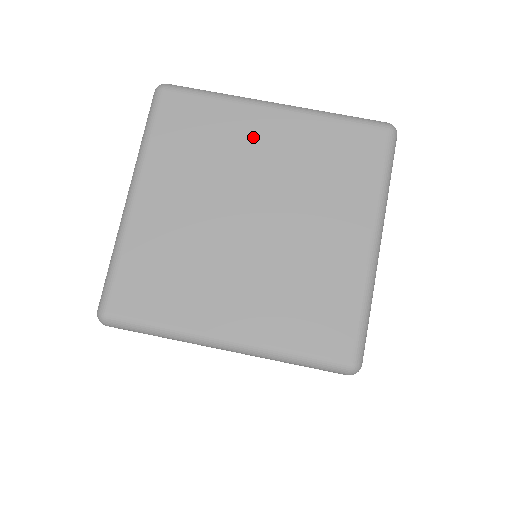
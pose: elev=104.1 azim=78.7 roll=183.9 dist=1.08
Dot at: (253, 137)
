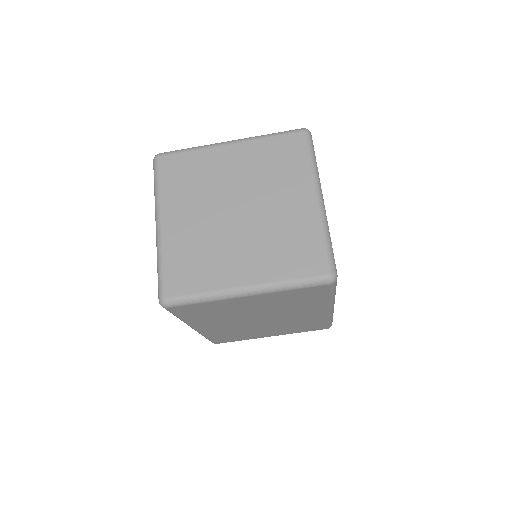
Dot at: (222, 164)
